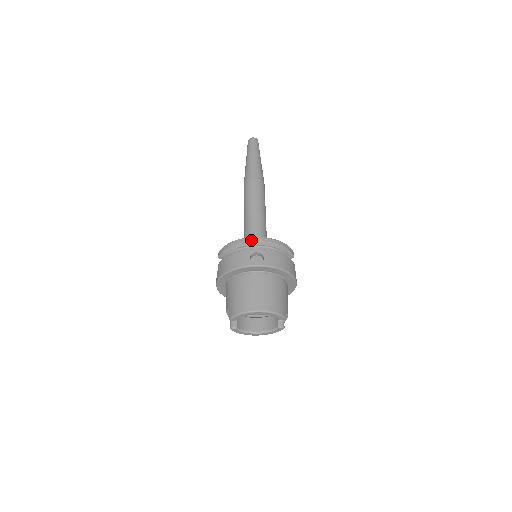
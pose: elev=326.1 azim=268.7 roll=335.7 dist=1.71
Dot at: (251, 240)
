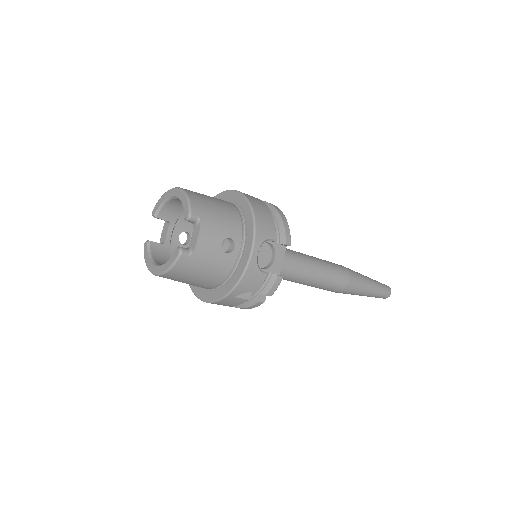
Dot at: occluded
